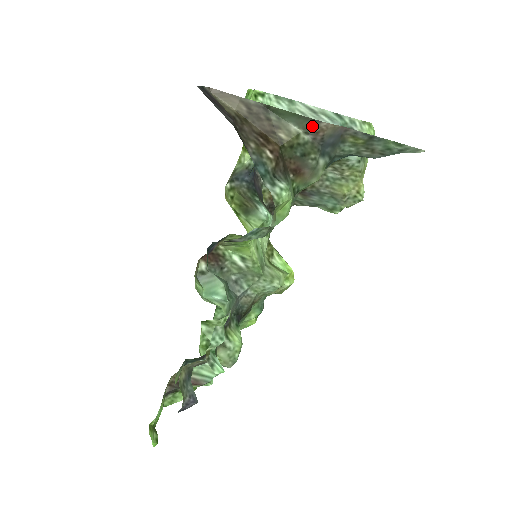
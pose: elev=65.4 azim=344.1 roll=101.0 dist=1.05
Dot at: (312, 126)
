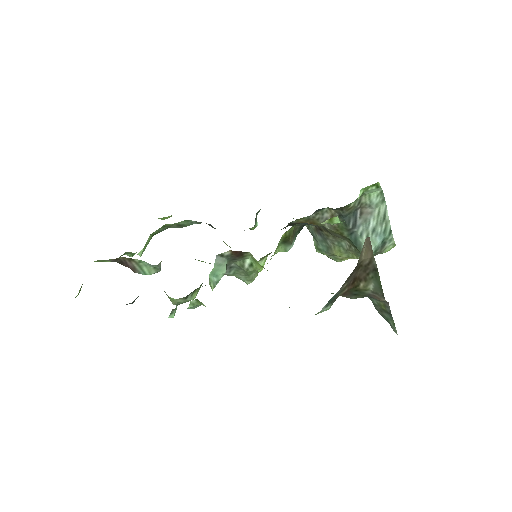
Dot at: (379, 295)
